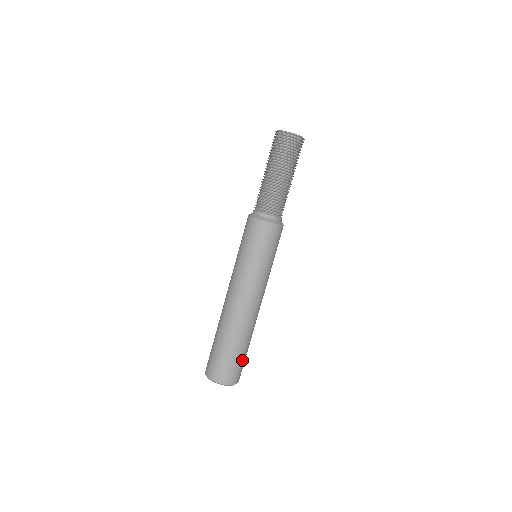
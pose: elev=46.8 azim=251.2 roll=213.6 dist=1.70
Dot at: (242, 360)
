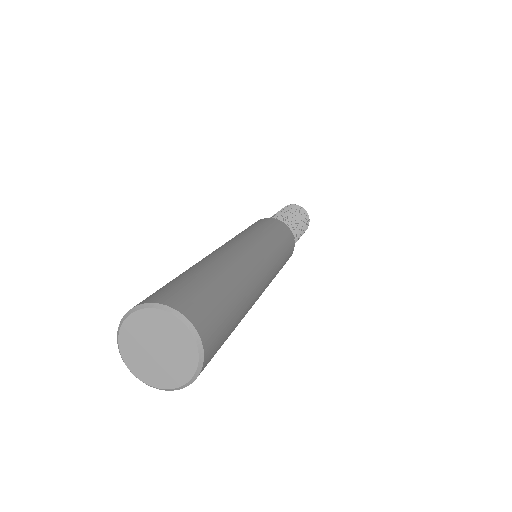
Dot at: (227, 323)
